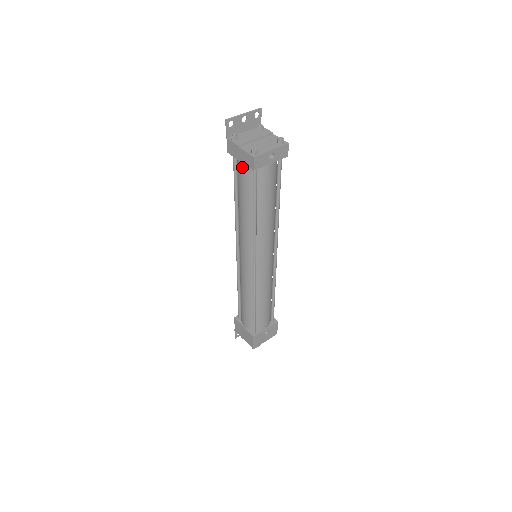
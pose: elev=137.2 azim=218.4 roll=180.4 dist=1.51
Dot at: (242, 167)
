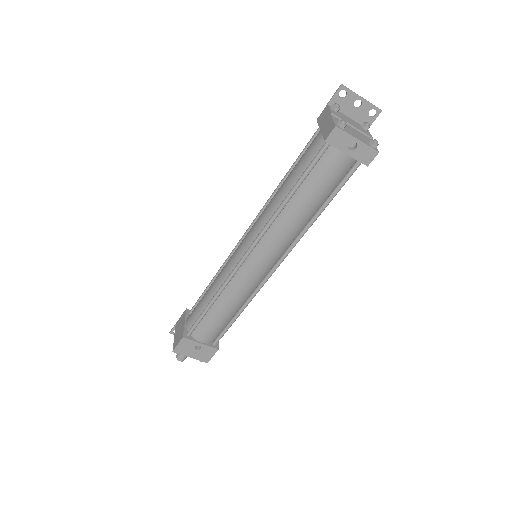
Dot at: (317, 138)
